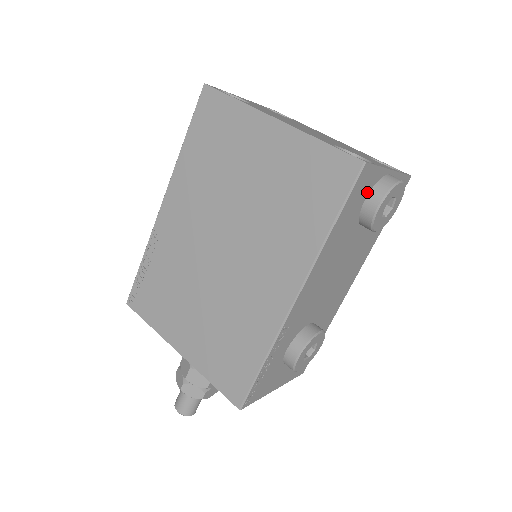
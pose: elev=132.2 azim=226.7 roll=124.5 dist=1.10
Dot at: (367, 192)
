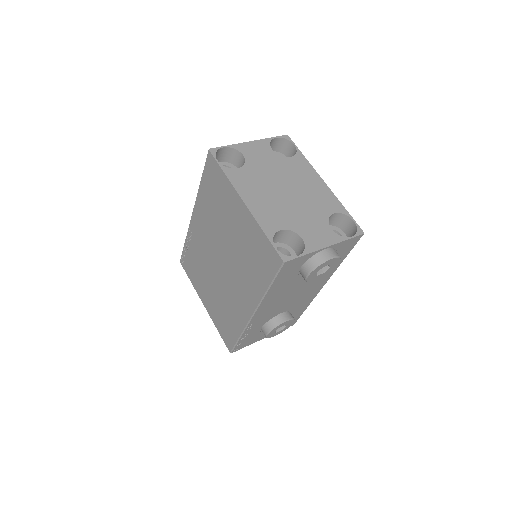
Dot at: (300, 265)
